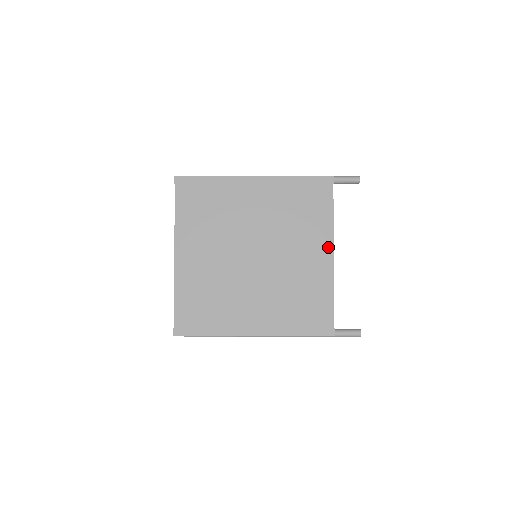
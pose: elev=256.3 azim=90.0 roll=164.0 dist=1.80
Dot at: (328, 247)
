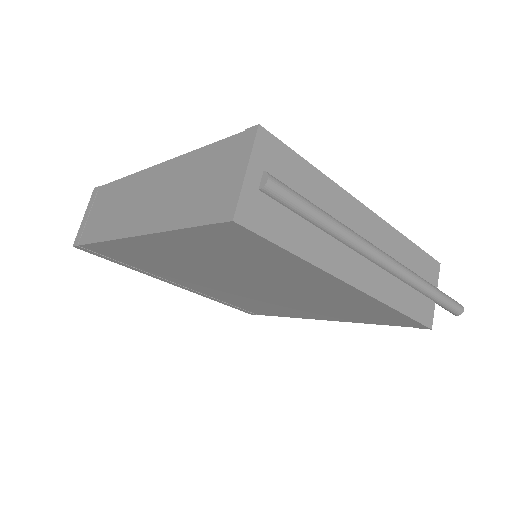
Dot at: (329, 319)
